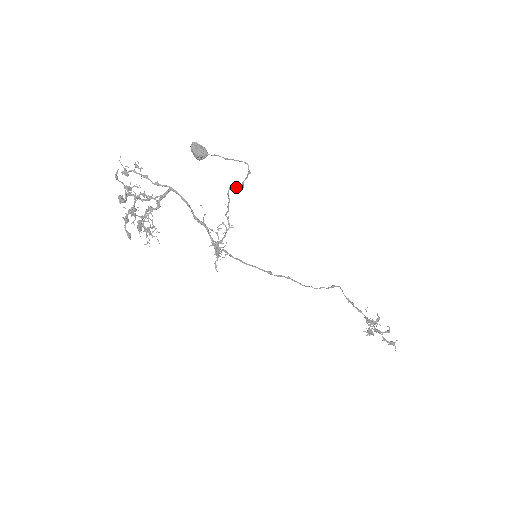
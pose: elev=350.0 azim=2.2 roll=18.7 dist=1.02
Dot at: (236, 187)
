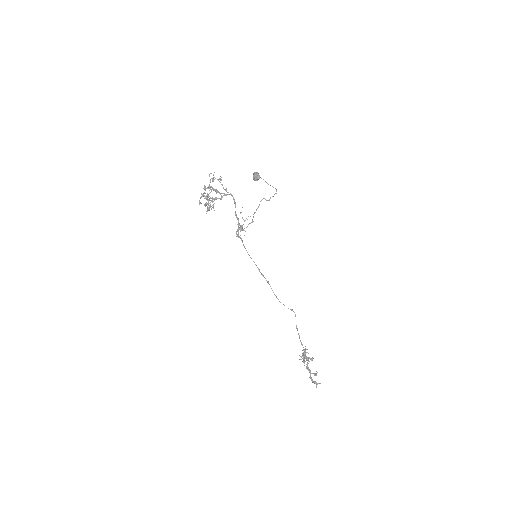
Dot at: (266, 200)
